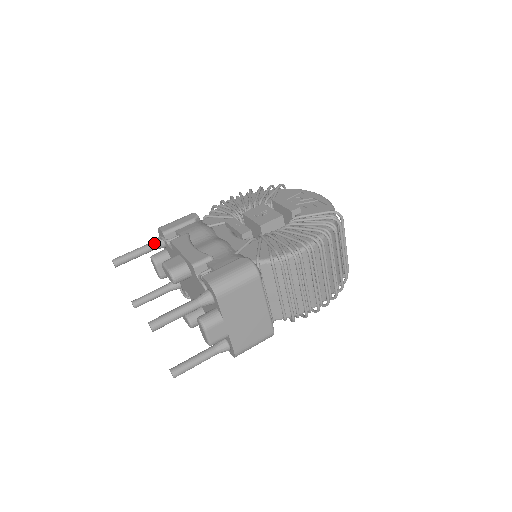
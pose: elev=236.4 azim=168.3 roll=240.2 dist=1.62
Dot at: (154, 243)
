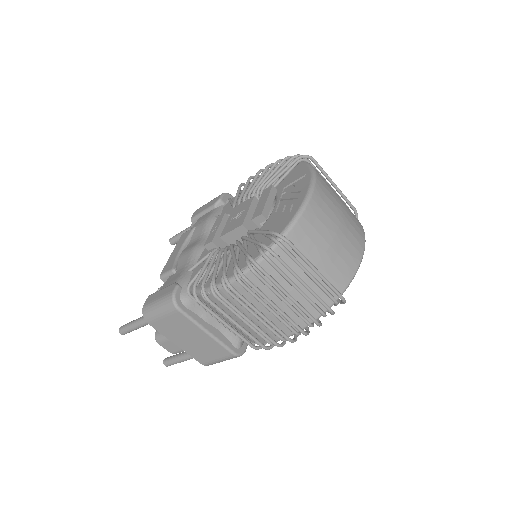
Dot at: occluded
